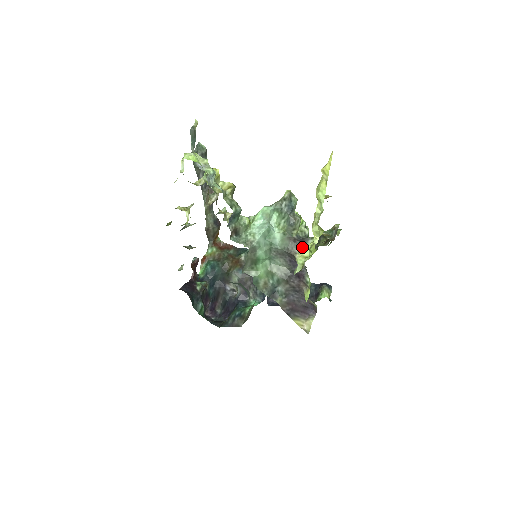
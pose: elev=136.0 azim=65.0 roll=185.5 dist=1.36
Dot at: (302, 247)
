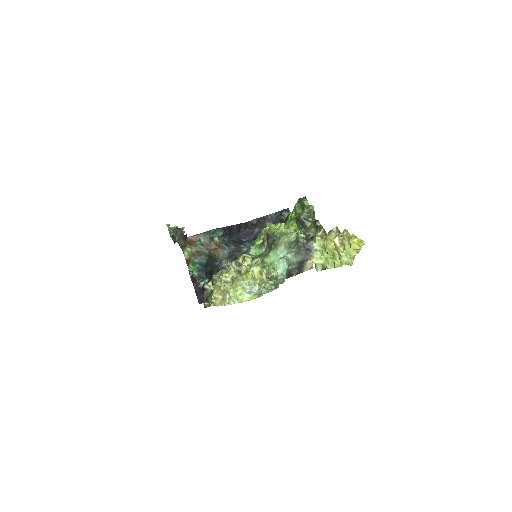
Dot at: (313, 254)
